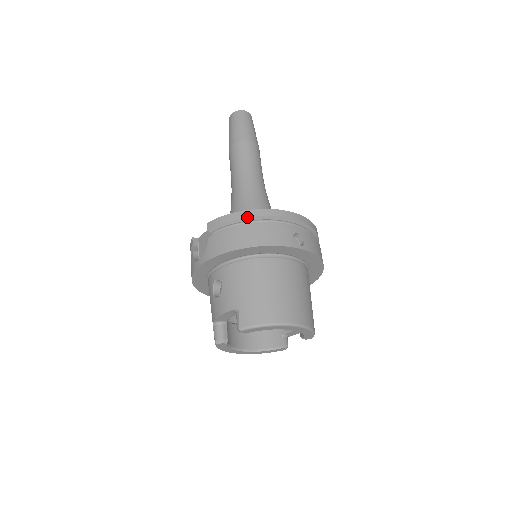
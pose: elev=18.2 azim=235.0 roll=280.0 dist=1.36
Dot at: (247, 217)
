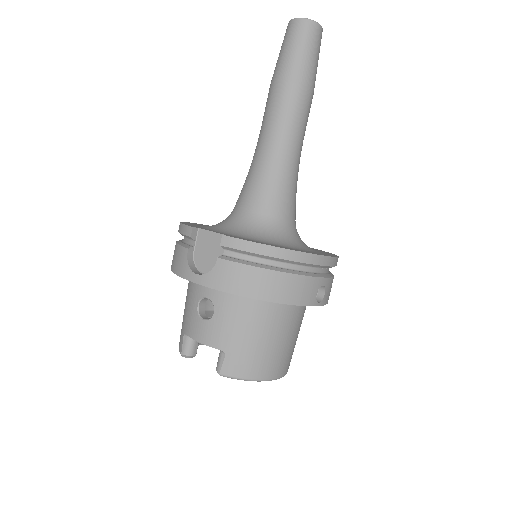
Dot at: (278, 258)
